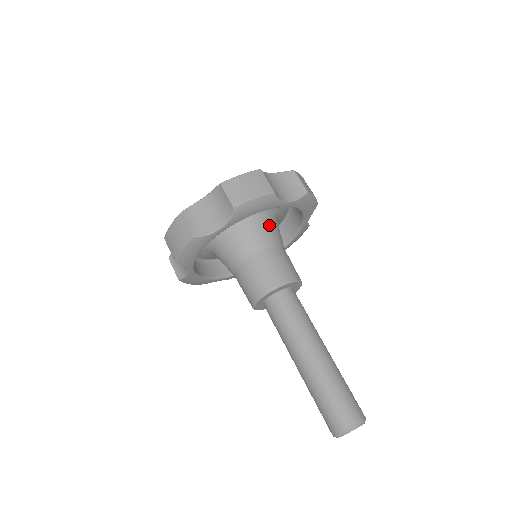
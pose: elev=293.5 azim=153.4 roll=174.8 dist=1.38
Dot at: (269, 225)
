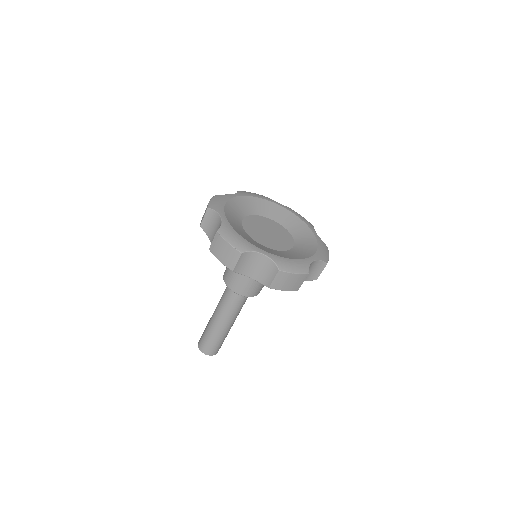
Dot at: occluded
